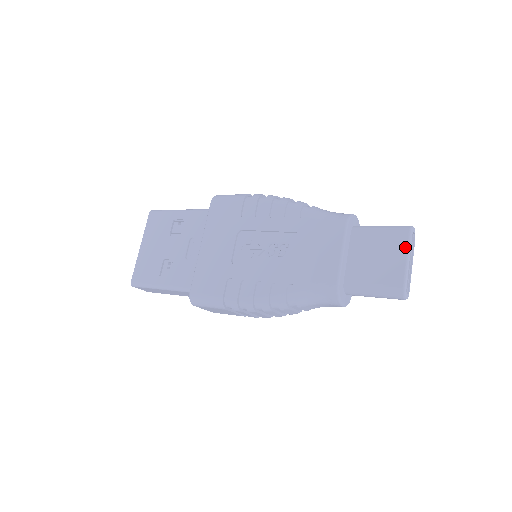
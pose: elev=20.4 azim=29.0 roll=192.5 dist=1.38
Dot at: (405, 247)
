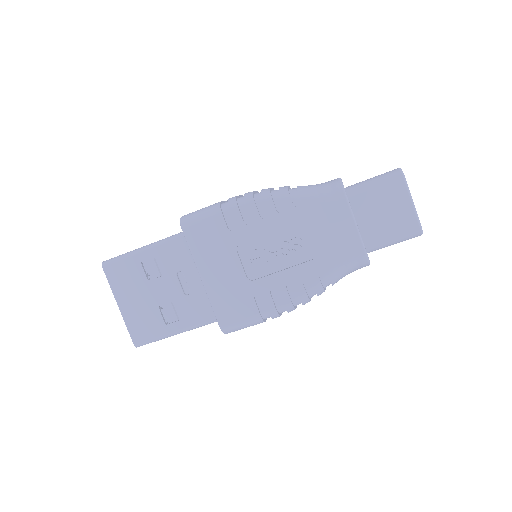
Dot at: (406, 192)
